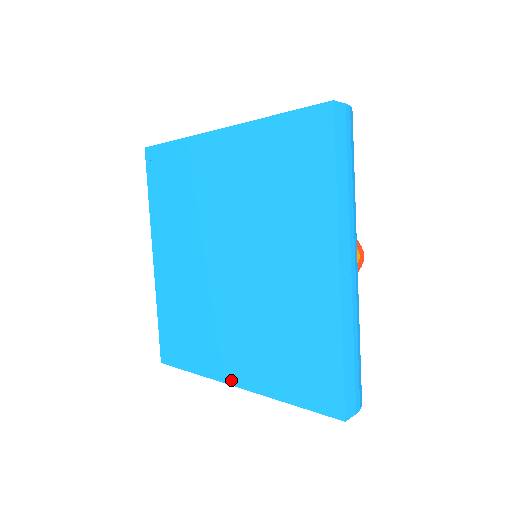
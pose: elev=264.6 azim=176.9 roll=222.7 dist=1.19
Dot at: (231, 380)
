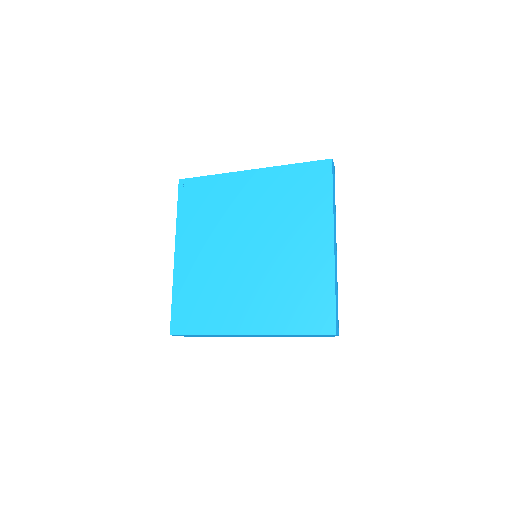
Dot at: (244, 331)
